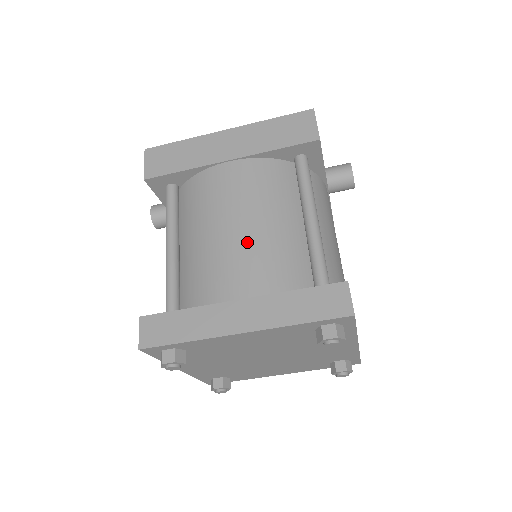
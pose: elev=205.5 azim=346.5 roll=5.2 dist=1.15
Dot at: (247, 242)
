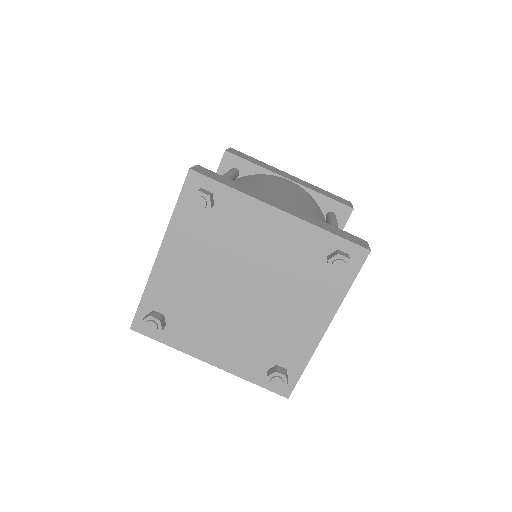
Dot at: (294, 198)
